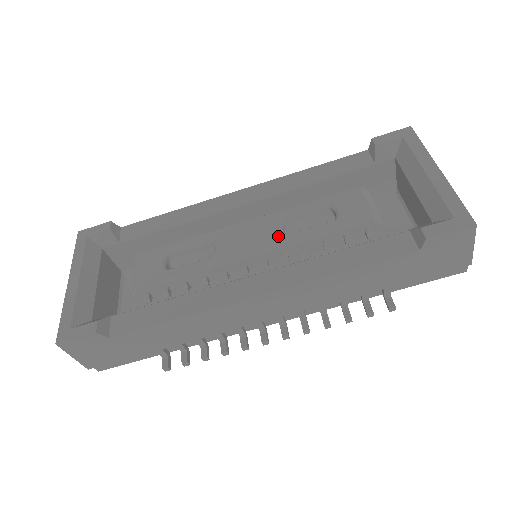
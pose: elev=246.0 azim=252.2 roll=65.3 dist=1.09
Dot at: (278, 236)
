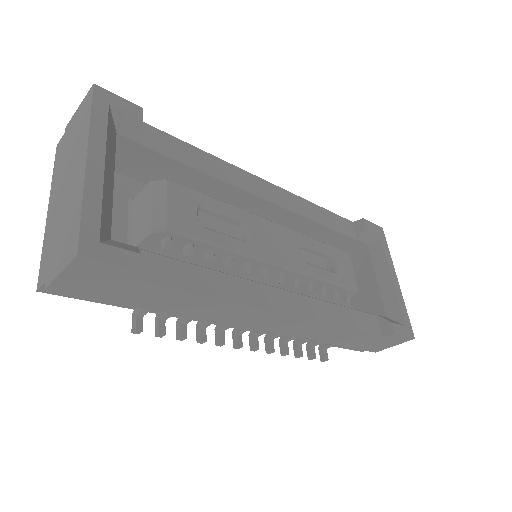
Dot at: (300, 260)
